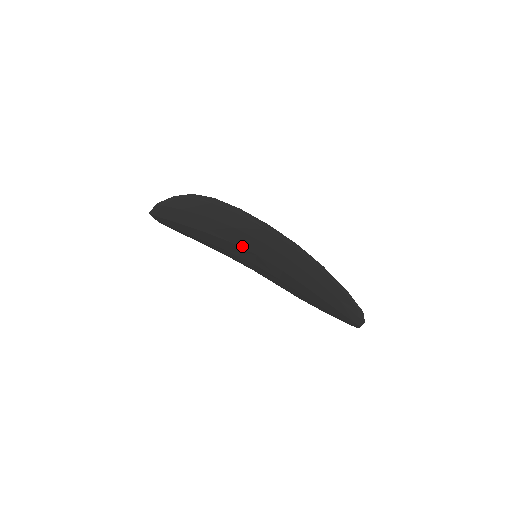
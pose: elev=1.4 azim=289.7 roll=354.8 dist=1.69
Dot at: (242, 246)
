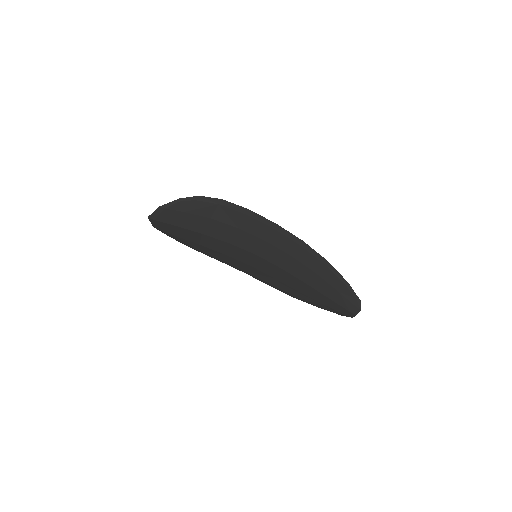
Dot at: (242, 247)
